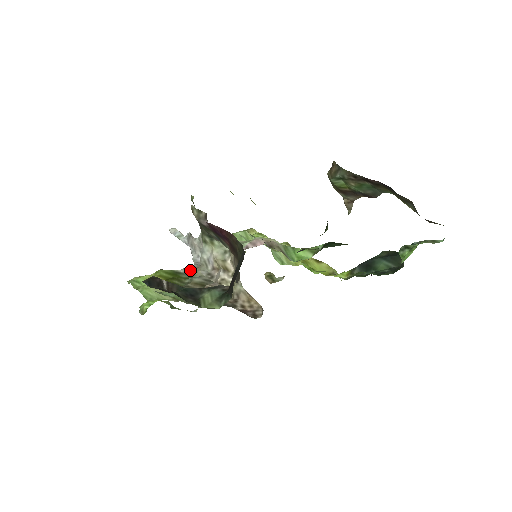
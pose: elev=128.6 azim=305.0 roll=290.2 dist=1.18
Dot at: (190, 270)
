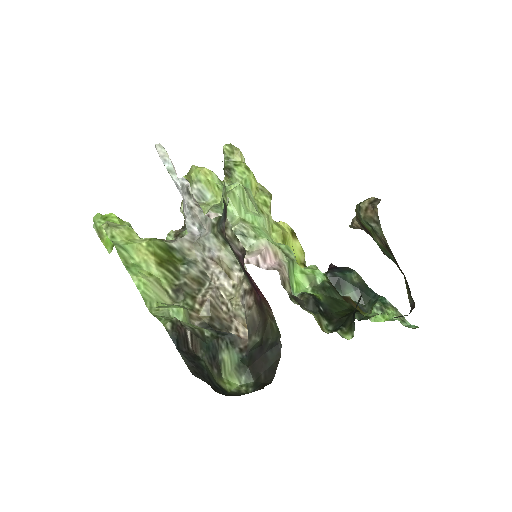
Dot at: (184, 246)
